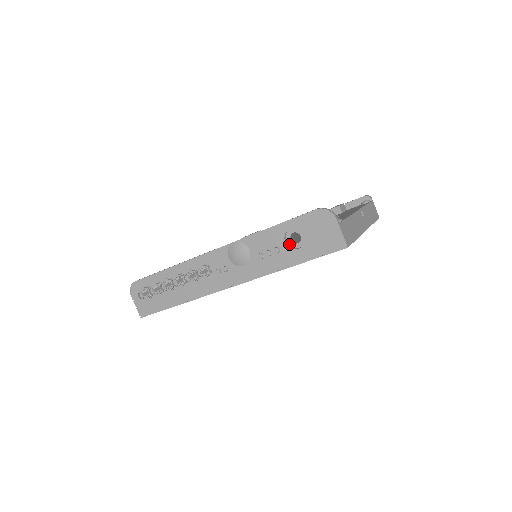
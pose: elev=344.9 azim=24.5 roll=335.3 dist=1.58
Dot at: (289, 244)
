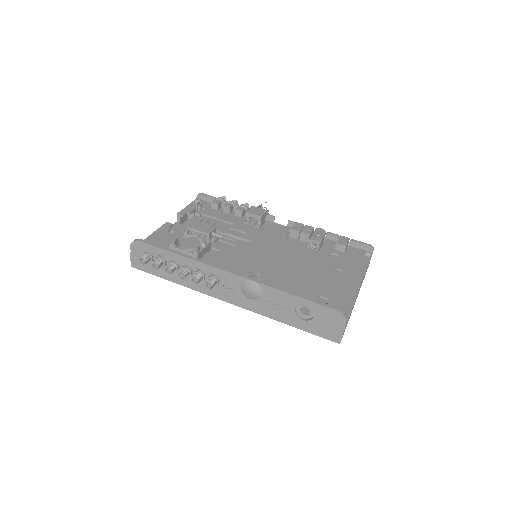
Dot at: (297, 311)
